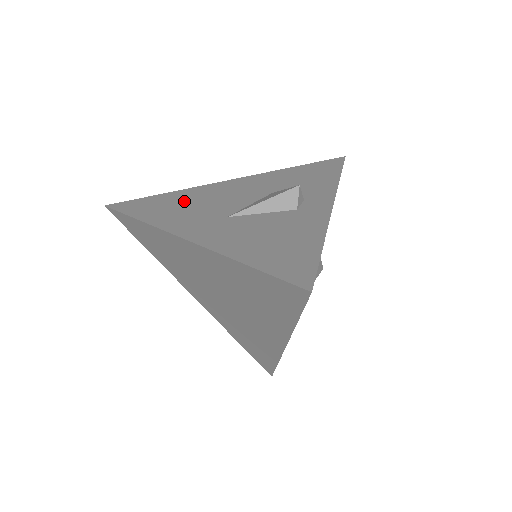
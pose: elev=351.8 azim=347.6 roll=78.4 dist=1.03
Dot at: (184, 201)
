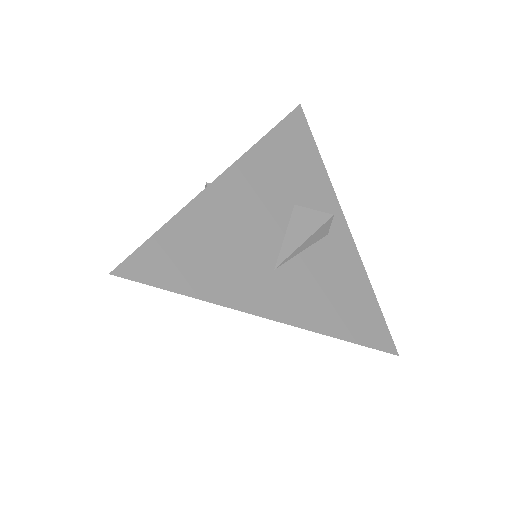
Dot at: occluded
